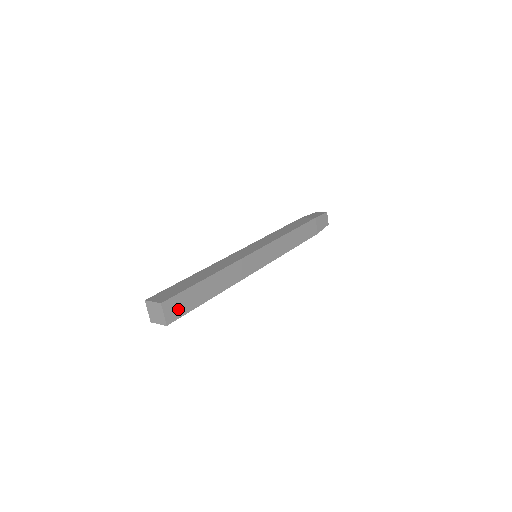
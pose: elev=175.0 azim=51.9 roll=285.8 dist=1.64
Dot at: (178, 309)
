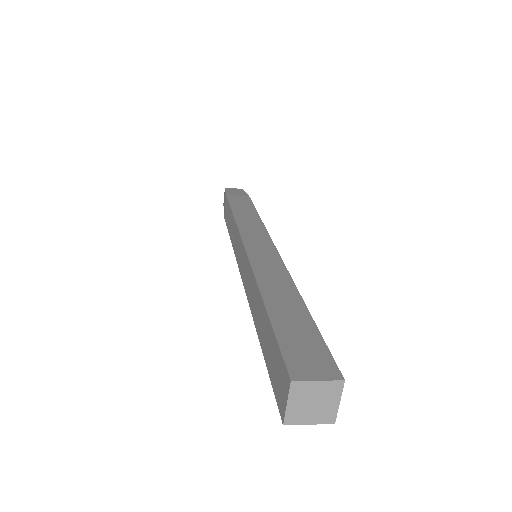
Dot at: occluded
